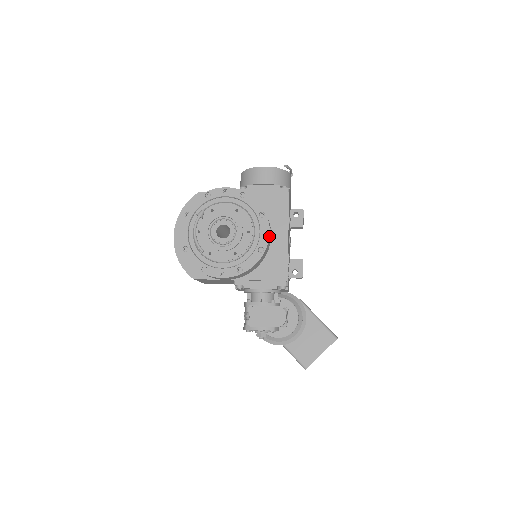
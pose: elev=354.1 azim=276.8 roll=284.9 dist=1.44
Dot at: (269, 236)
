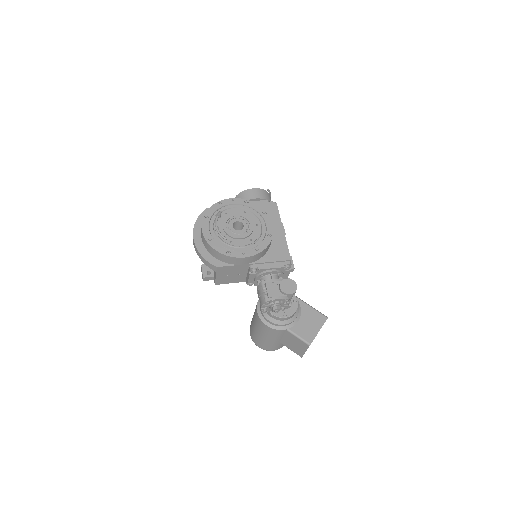
Dot at: (273, 227)
